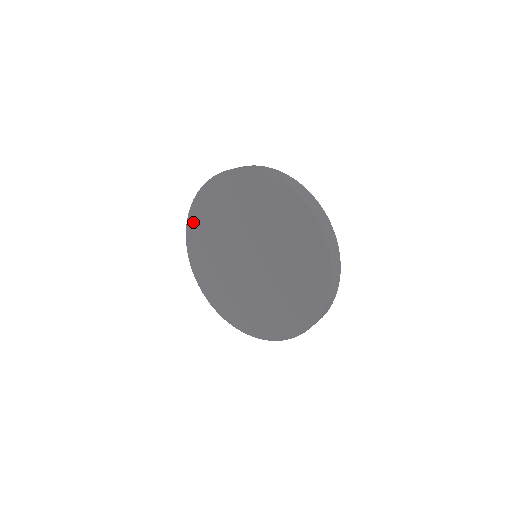
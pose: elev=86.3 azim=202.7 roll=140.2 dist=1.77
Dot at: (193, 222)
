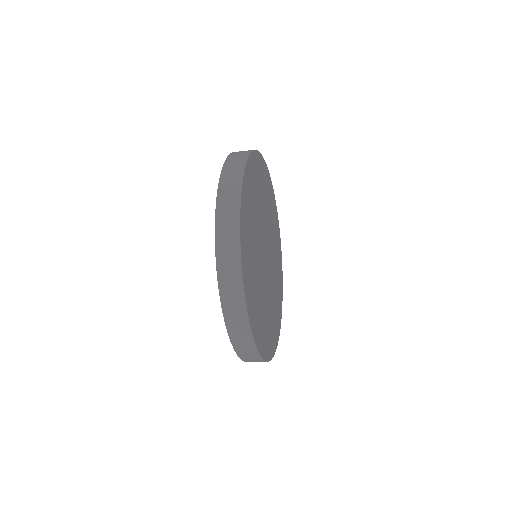
Dot at: occluded
